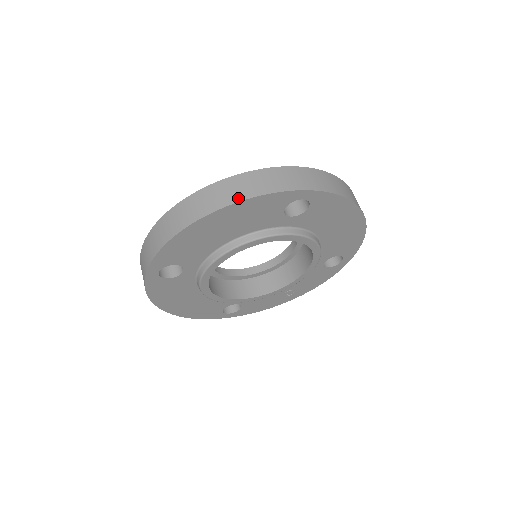
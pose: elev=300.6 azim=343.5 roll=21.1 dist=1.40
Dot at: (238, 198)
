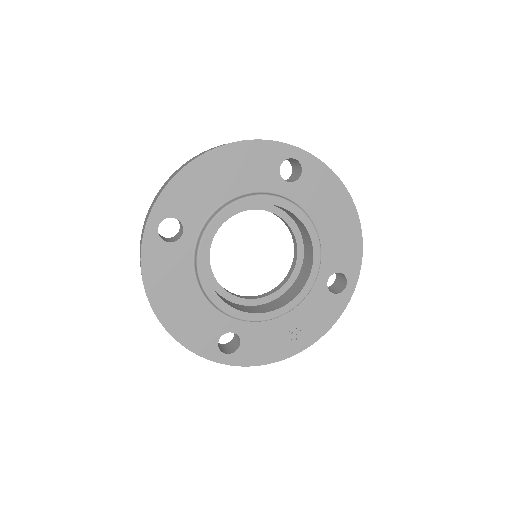
Dot at: (239, 141)
